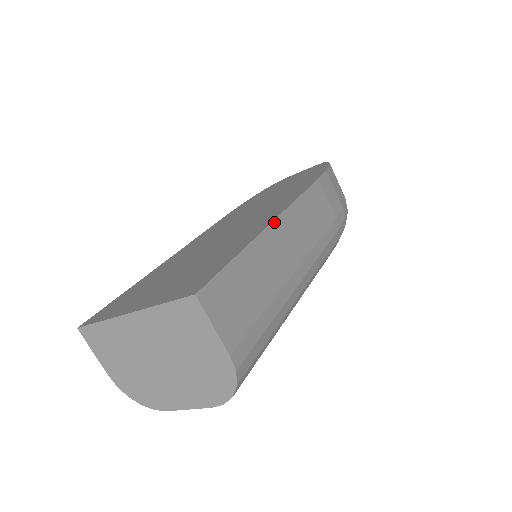
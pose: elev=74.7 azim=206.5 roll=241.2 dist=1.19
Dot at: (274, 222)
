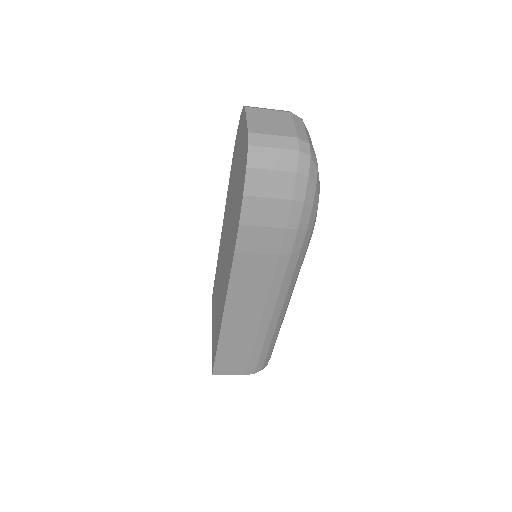
Dot at: (223, 321)
